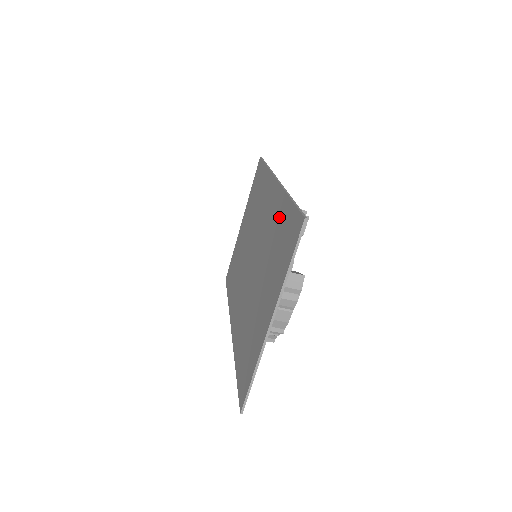
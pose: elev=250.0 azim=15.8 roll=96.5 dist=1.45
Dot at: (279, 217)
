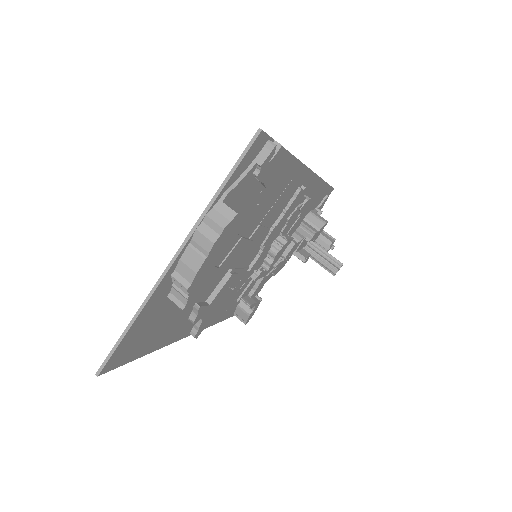
Dot at: occluded
